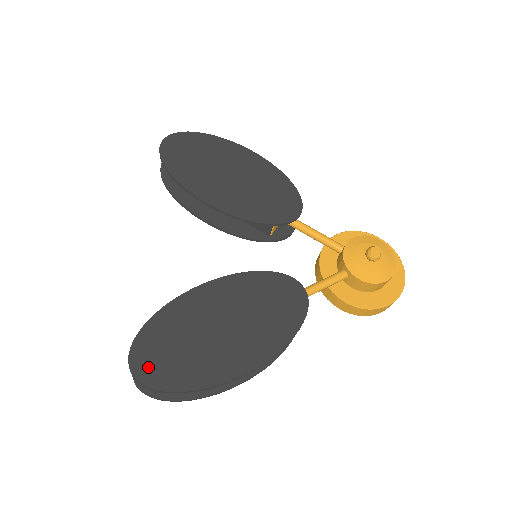
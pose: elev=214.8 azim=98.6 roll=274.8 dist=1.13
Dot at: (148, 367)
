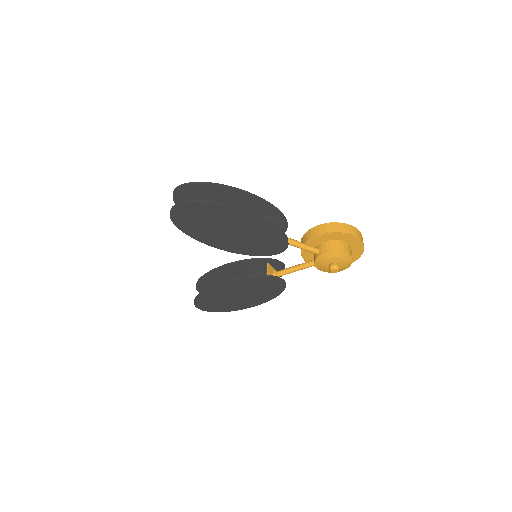
Dot at: (205, 307)
